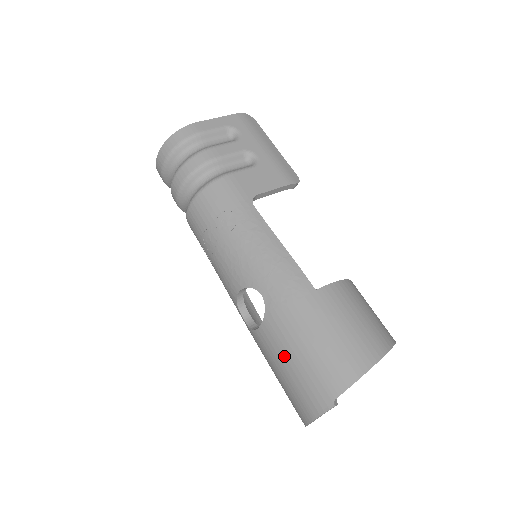
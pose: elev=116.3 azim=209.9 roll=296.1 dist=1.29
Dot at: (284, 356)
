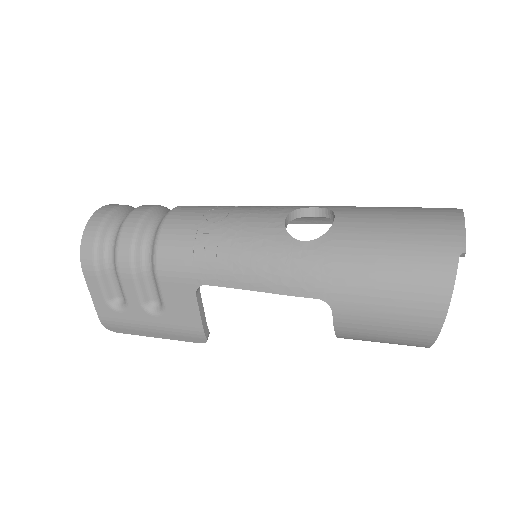
Dot at: (383, 214)
